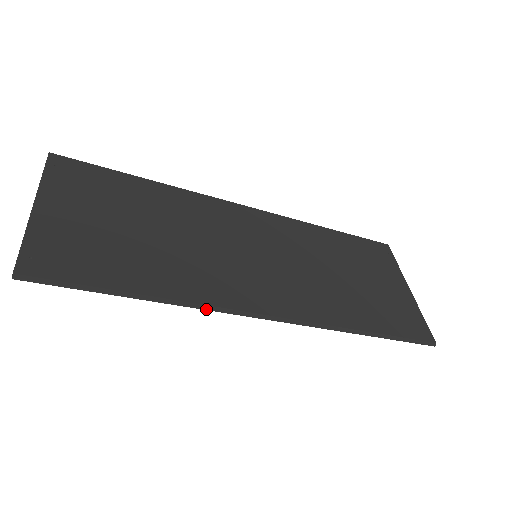
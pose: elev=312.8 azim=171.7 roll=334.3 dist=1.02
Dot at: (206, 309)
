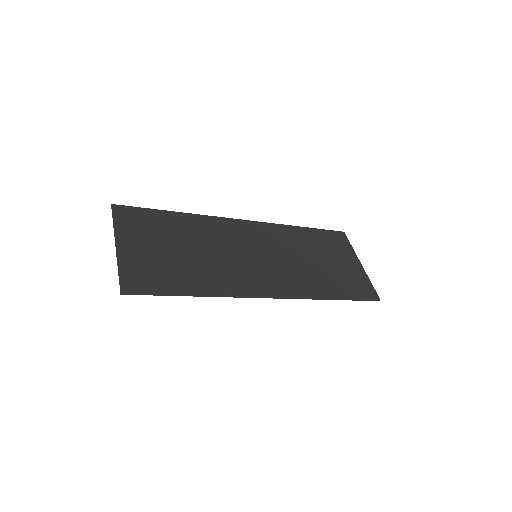
Dot at: occluded
